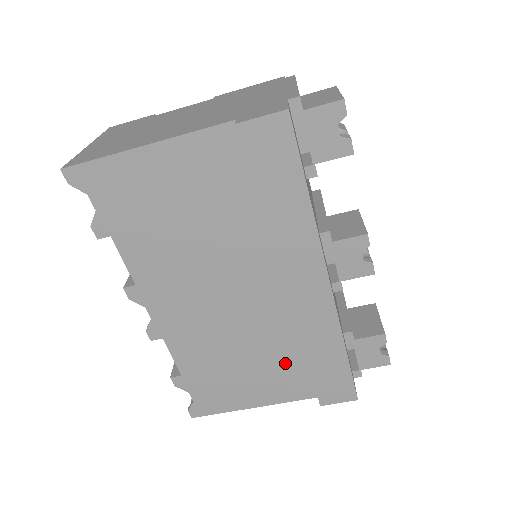
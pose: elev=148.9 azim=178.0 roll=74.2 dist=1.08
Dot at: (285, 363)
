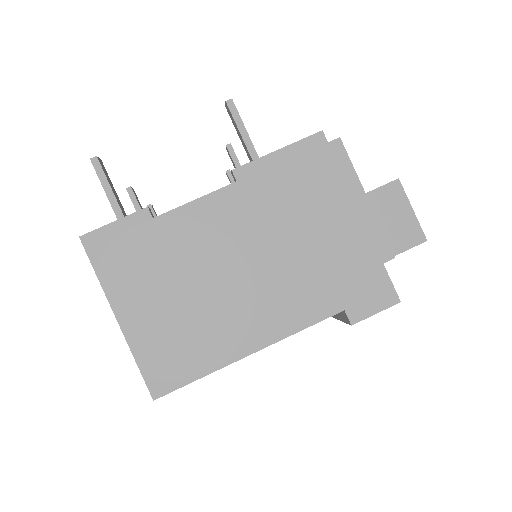
Dot at: occluded
